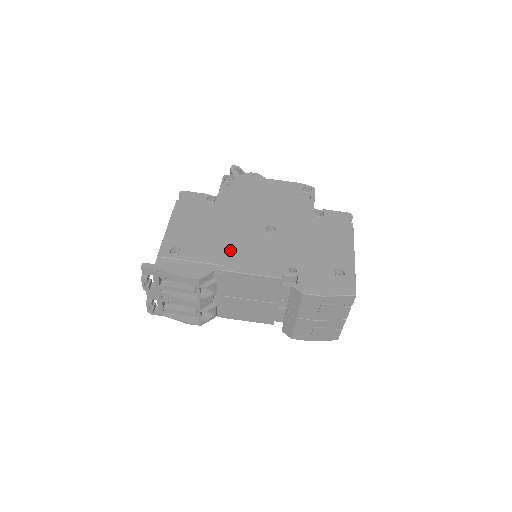
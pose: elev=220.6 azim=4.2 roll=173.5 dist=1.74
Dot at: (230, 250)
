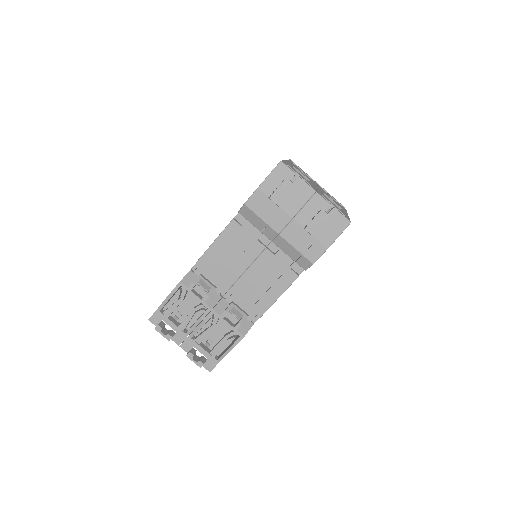
Dot at: occluded
